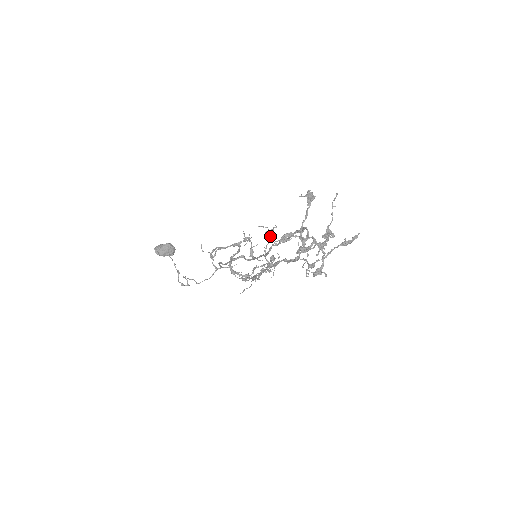
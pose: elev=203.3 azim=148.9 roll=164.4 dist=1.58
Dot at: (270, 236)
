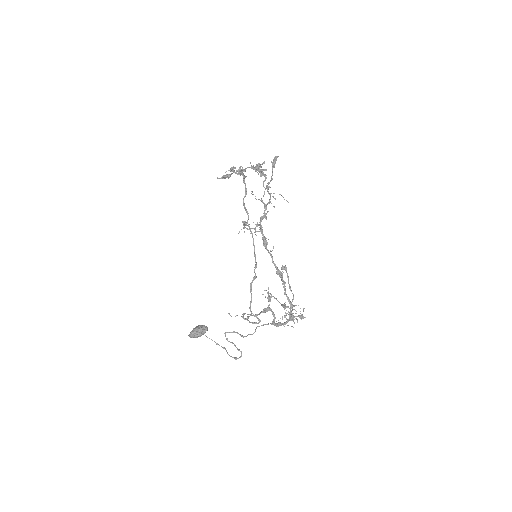
Dot at: (242, 221)
